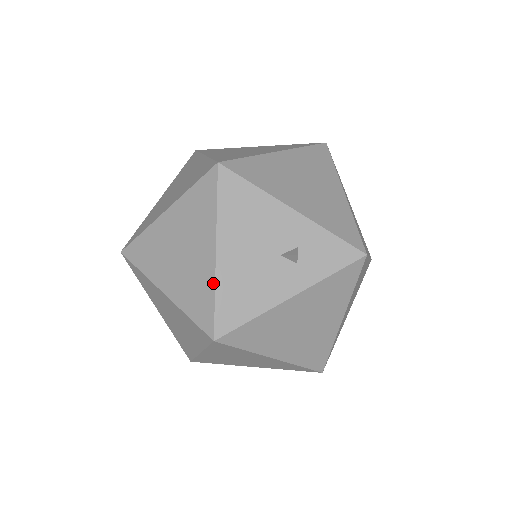
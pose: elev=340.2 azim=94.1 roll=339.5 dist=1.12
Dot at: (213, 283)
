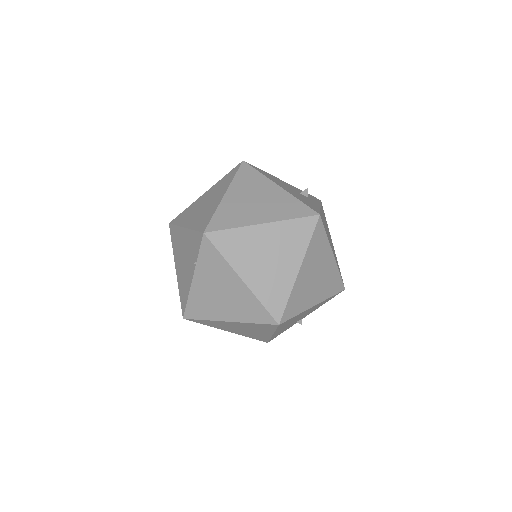
Dot at: (292, 196)
